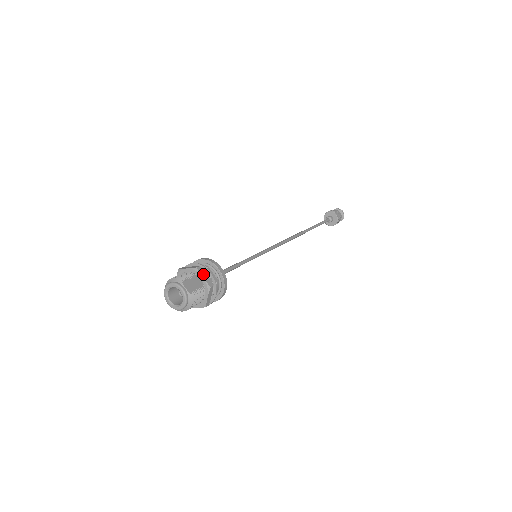
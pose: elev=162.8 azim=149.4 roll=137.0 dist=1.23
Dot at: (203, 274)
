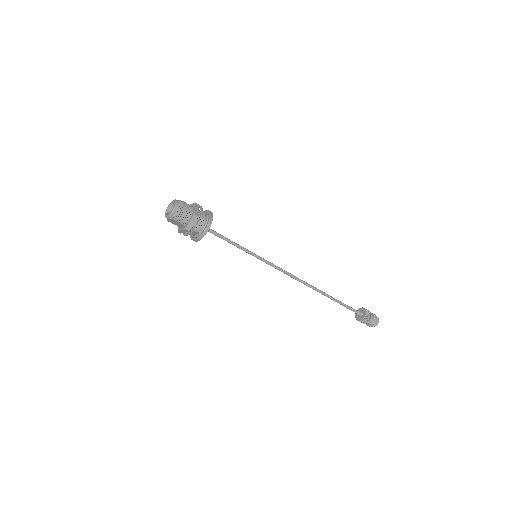
Dot at: occluded
